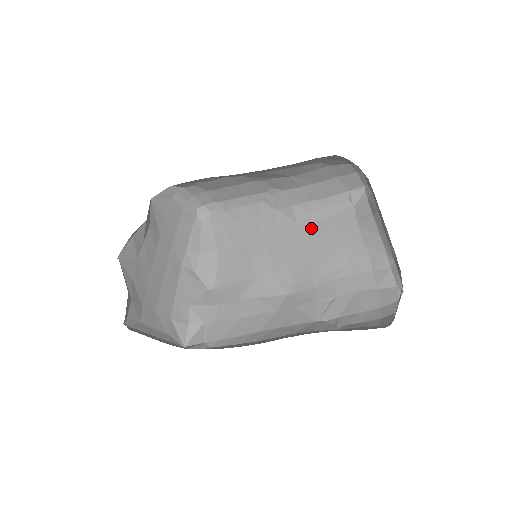
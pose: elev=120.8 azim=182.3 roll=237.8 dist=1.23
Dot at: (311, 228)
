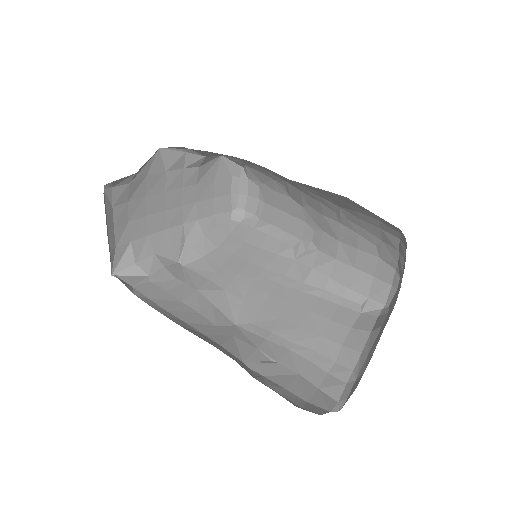
Dot at: (310, 297)
